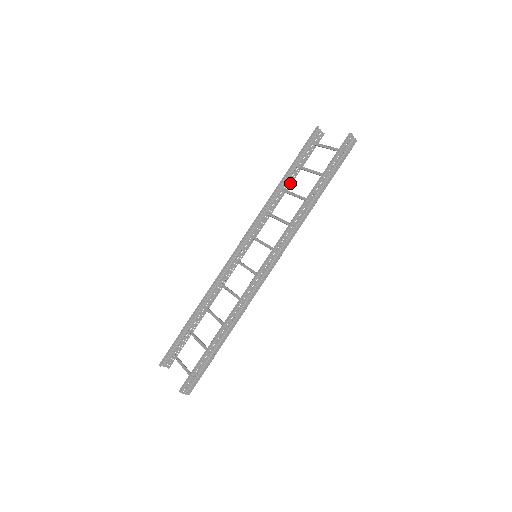
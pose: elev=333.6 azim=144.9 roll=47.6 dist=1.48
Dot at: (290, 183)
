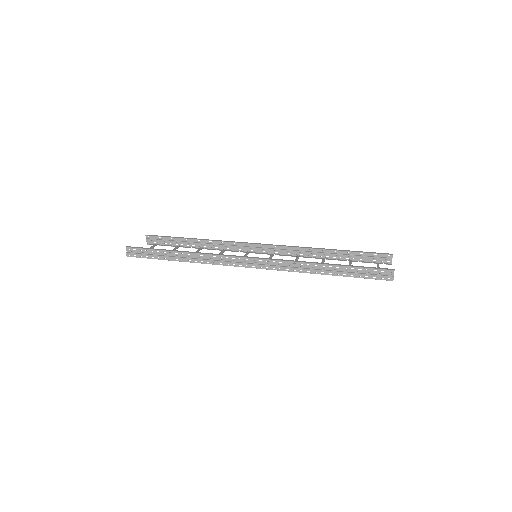
Dot at: (333, 259)
